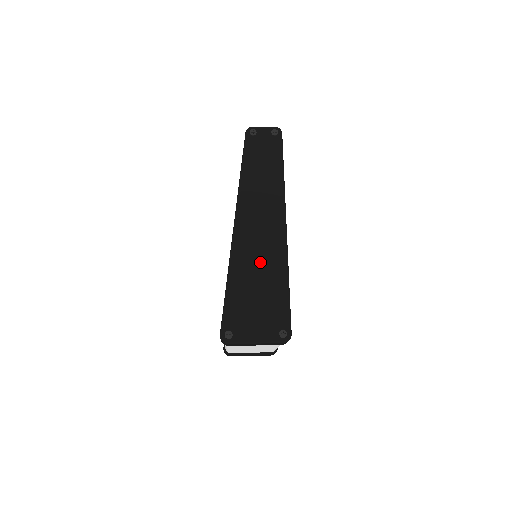
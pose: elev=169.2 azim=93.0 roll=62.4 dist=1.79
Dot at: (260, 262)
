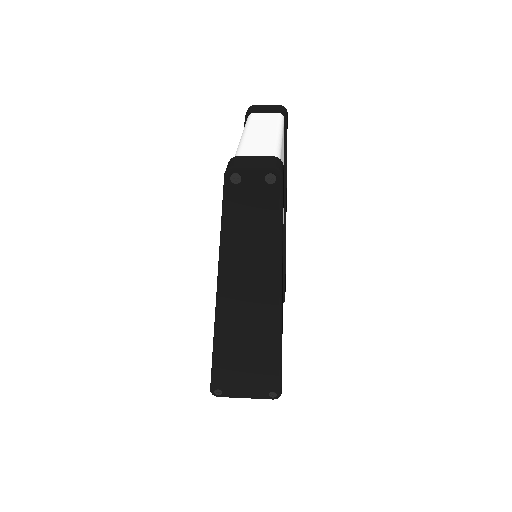
Dot at: (249, 338)
